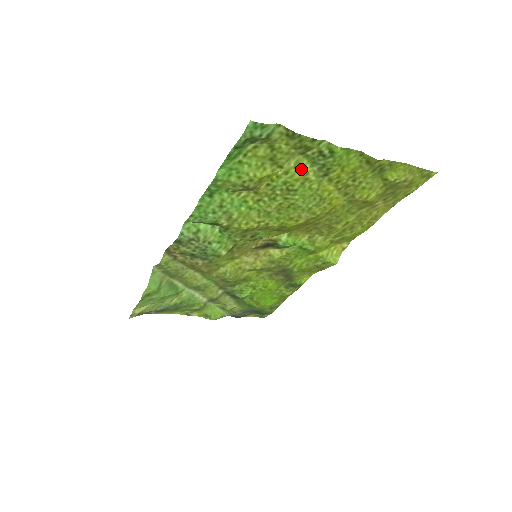
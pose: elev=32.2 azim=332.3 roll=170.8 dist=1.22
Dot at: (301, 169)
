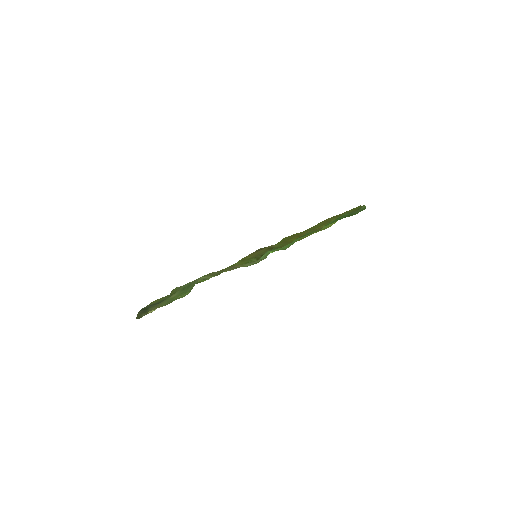
Dot at: occluded
